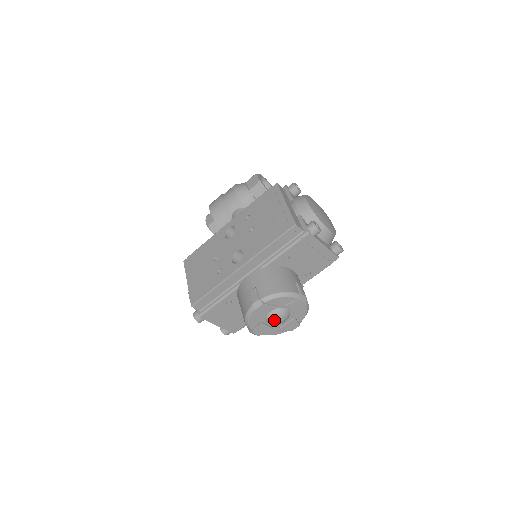
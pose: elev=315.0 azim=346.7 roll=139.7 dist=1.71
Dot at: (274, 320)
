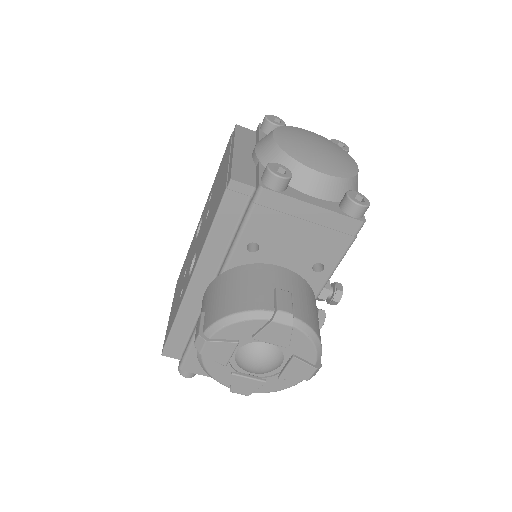
Dot at: (250, 367)
